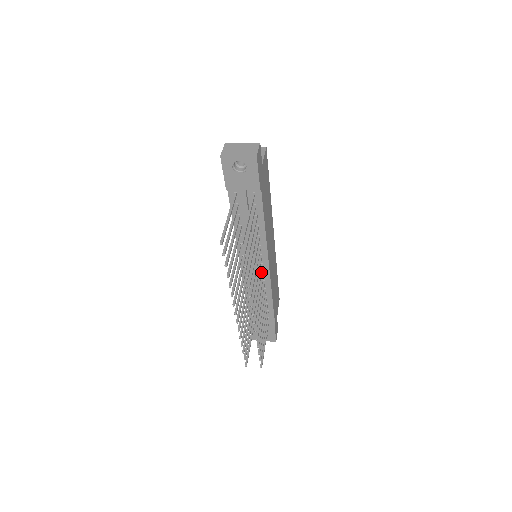
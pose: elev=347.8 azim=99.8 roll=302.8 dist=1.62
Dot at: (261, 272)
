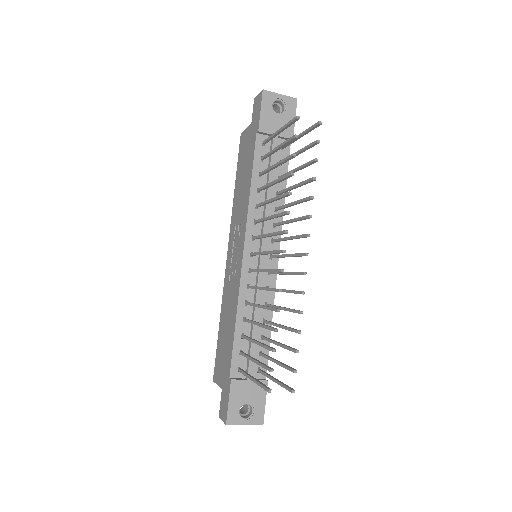
Dot at: (277, 255)
